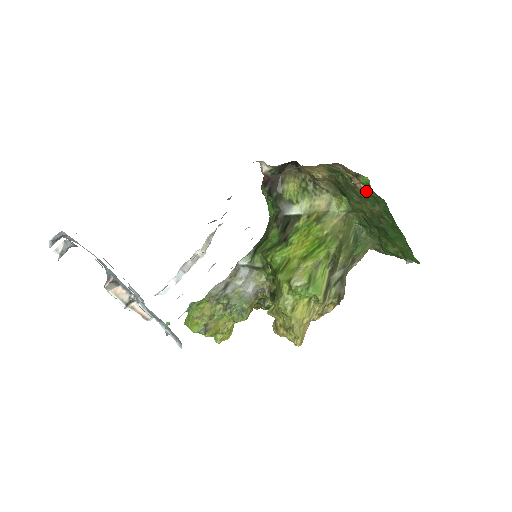
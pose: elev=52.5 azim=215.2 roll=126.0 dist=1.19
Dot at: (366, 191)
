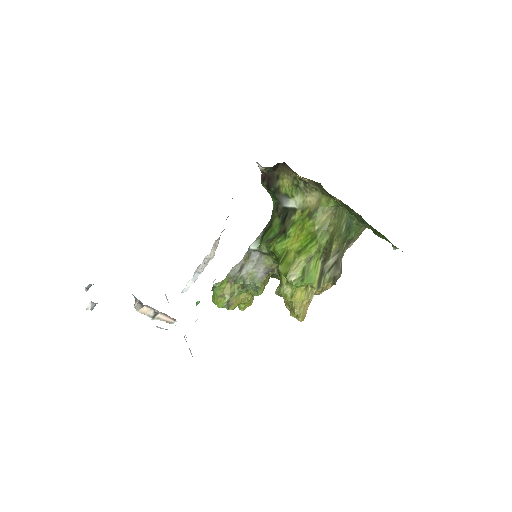
Dot at: (342, 203)
